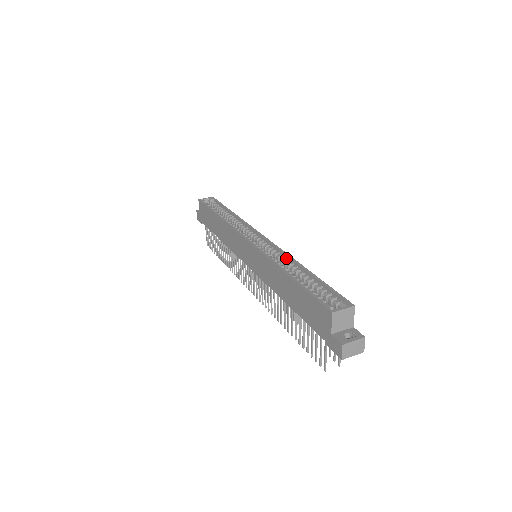
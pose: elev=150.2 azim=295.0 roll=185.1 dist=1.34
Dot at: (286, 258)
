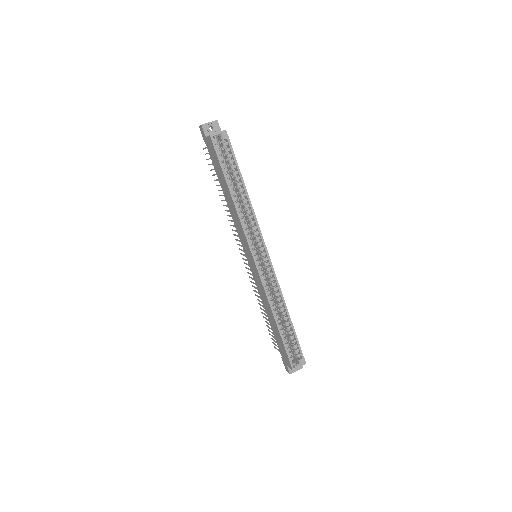
Dot at: (279, 294)
